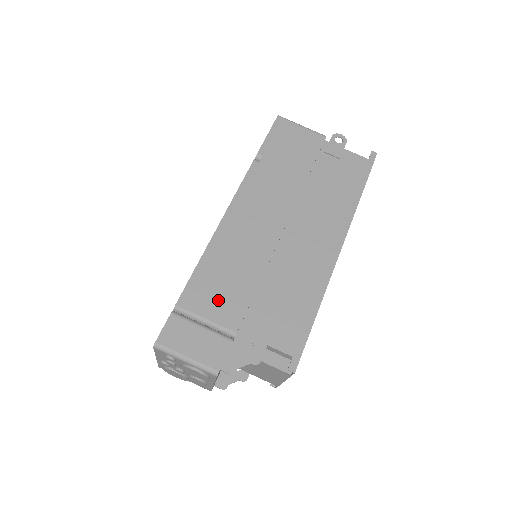
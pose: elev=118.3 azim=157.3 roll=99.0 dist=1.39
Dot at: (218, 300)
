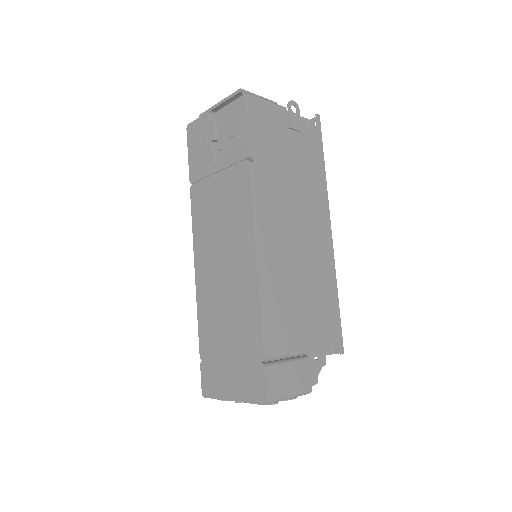
Dot at: (287, 331)
